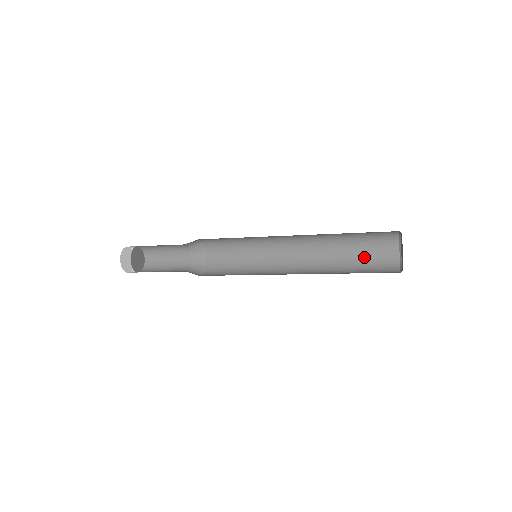
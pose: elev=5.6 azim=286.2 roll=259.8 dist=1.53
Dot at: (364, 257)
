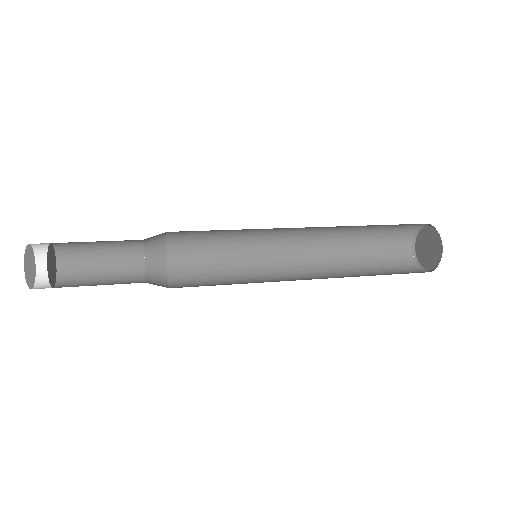
Dot at: (376, 248)
